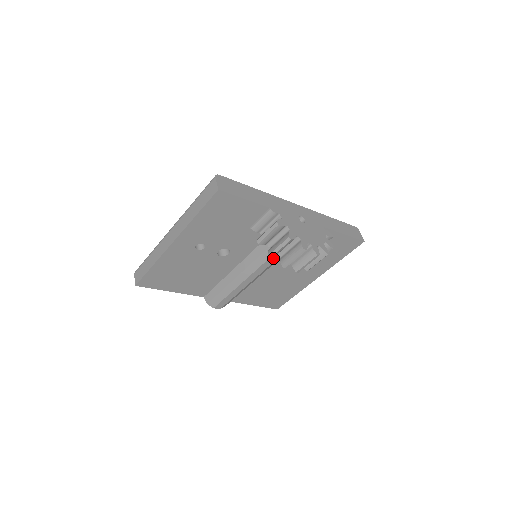
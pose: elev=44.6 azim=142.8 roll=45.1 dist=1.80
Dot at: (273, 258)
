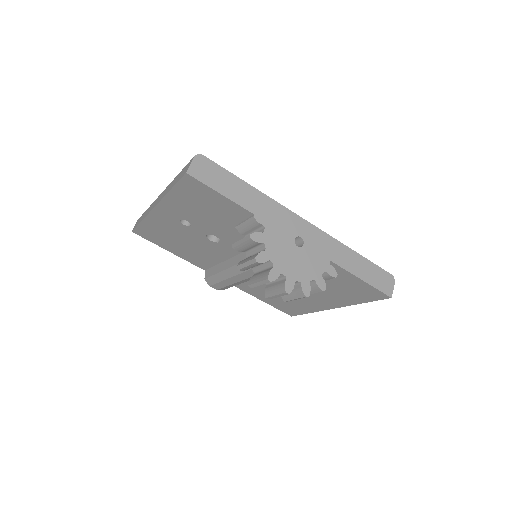
Dot at: occluded
